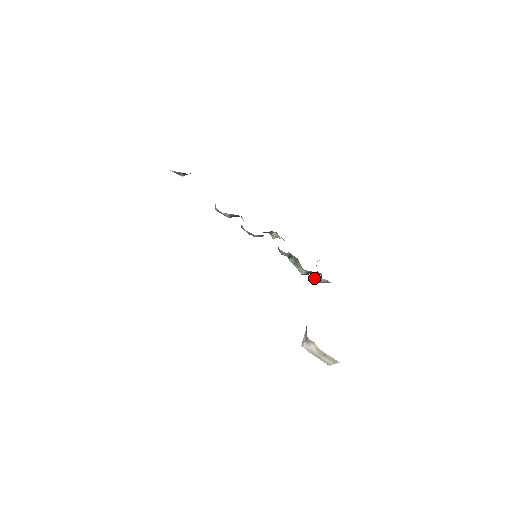
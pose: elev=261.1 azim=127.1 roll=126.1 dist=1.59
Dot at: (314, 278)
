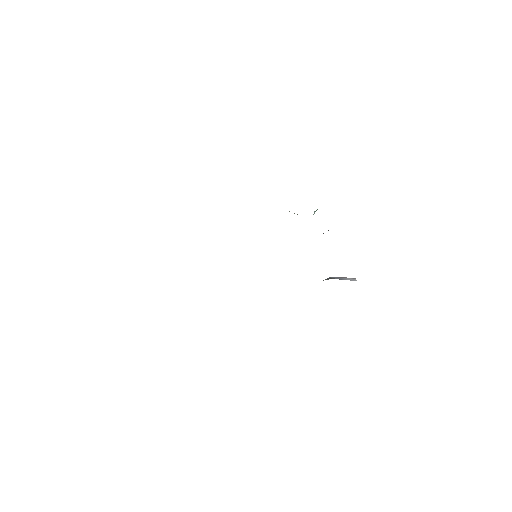
Dot at: occluded
